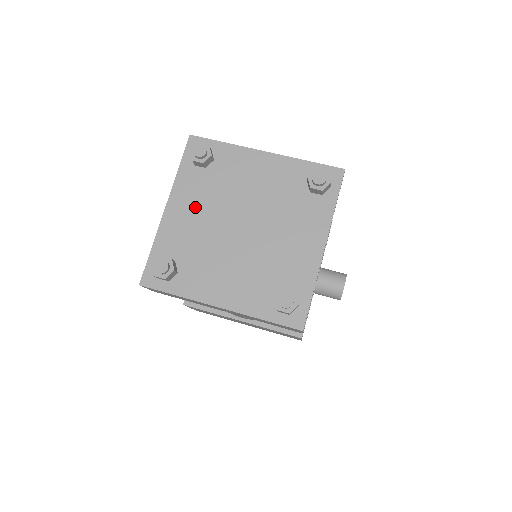
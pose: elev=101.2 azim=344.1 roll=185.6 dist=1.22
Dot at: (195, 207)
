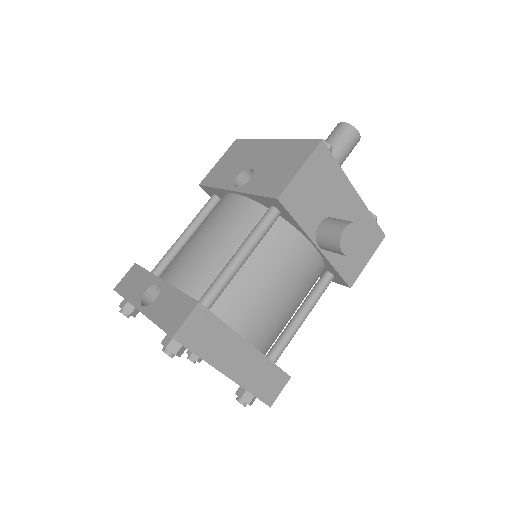
Dot at: occluded
